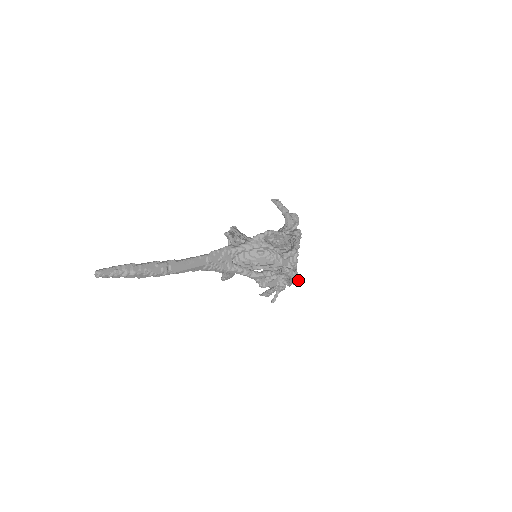
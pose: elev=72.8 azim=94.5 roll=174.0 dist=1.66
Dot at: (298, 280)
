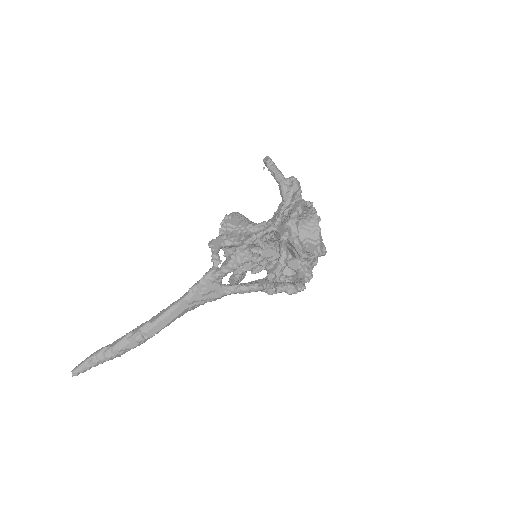
Dot at: (304, 288)
